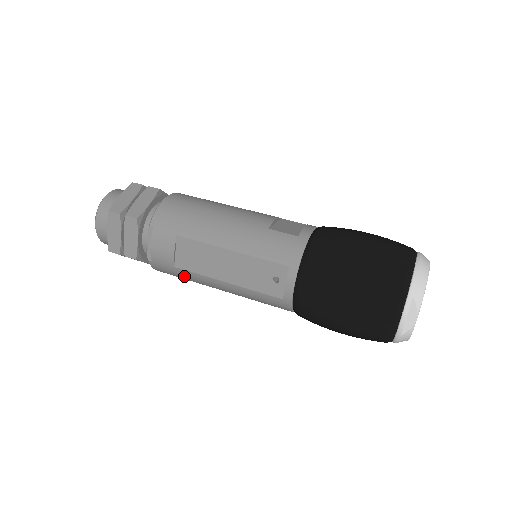
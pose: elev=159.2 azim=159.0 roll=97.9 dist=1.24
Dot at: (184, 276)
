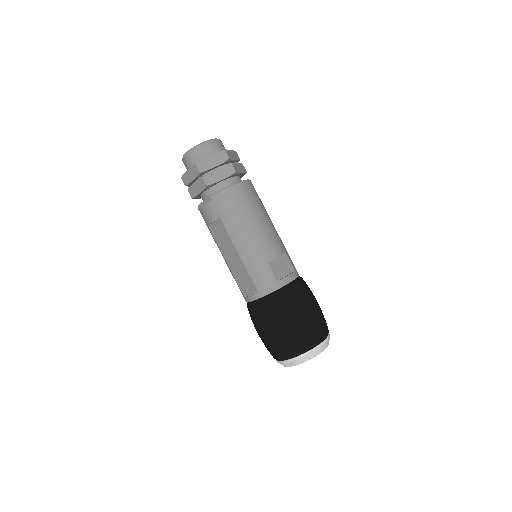
Dot at: occluded
